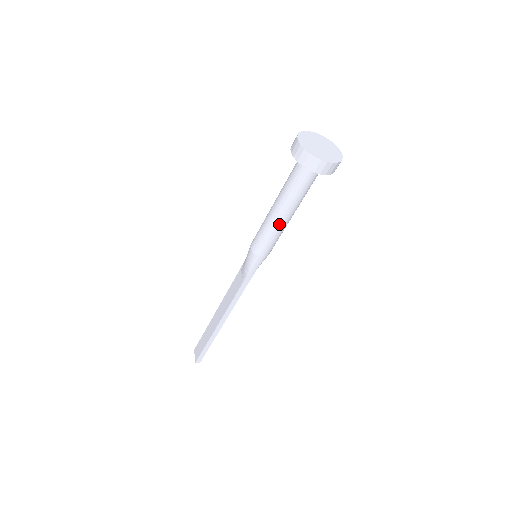
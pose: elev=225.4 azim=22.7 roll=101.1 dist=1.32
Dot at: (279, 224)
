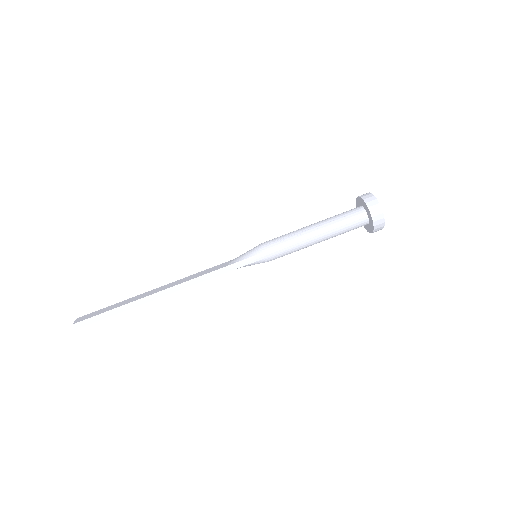
Dot at: (306, 237)
